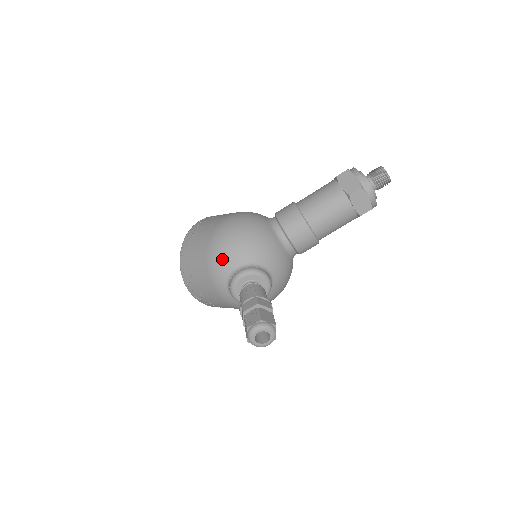
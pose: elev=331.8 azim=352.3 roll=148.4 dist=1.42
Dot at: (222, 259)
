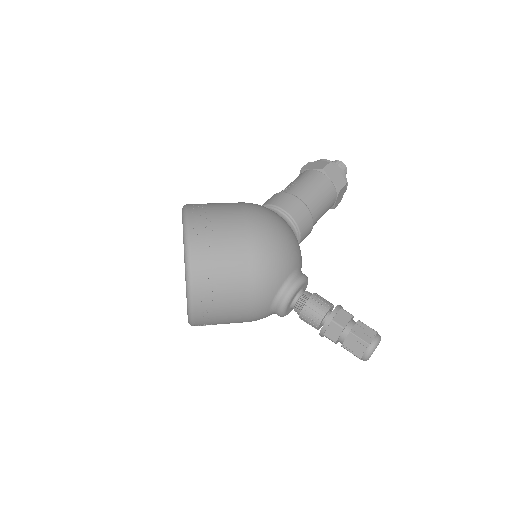
Dot at: (276, 268)
